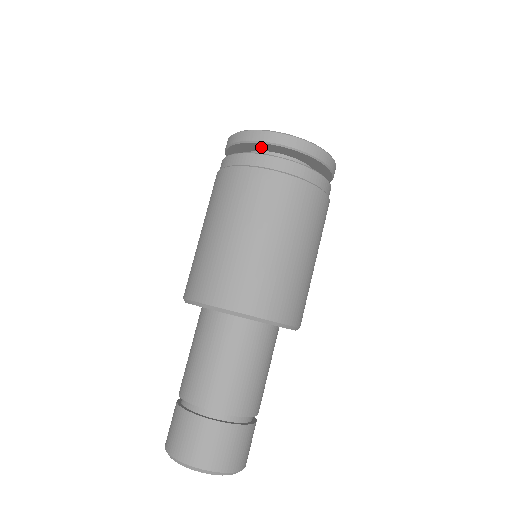
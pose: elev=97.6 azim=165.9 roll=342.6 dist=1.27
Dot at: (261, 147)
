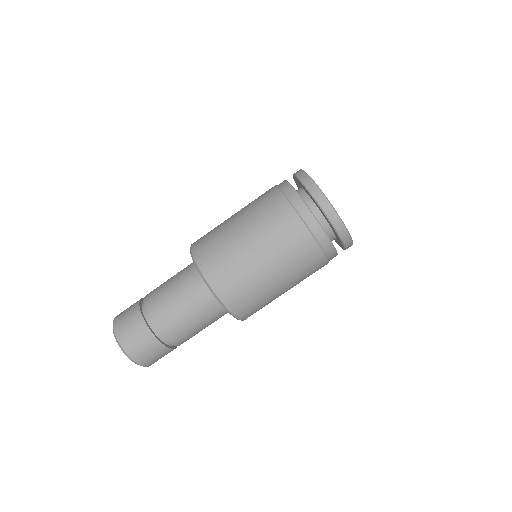
Dot at: (320, 209)
